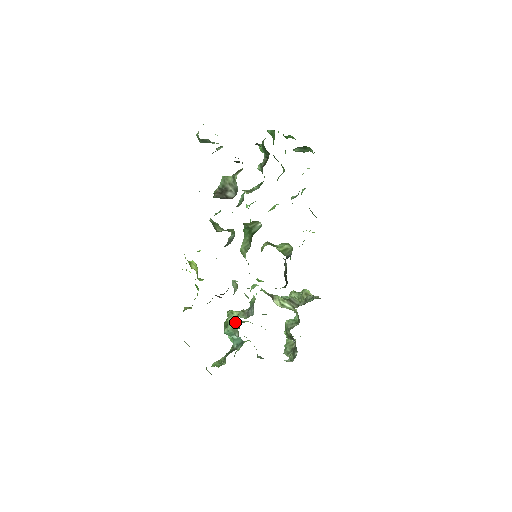
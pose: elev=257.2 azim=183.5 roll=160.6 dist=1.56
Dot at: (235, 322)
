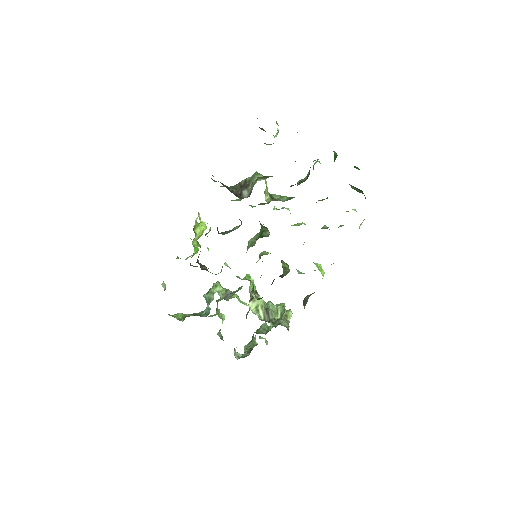
Dot at: (213, 295)
